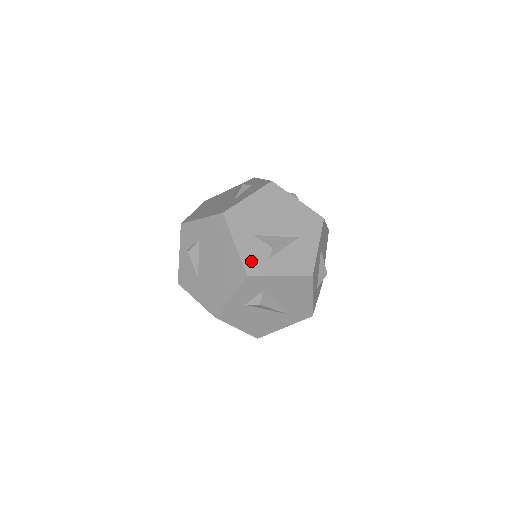
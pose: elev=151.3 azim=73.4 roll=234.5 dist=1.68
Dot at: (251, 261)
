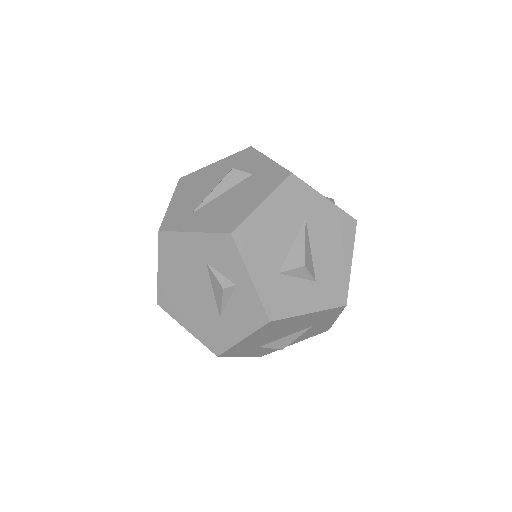
Dot at: (261, 353)
